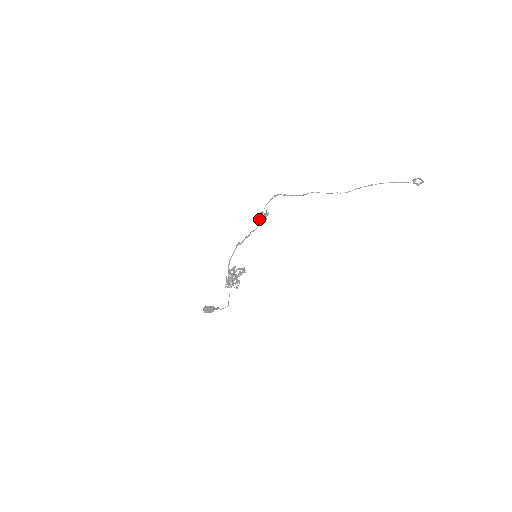
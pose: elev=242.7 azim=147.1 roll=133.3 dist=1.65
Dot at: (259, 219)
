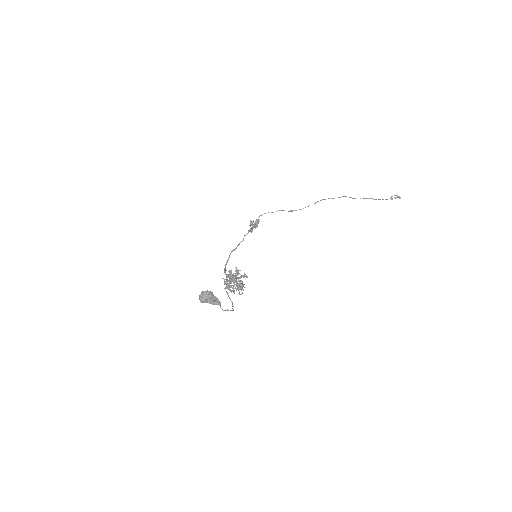
Dot at: (250, 229)
